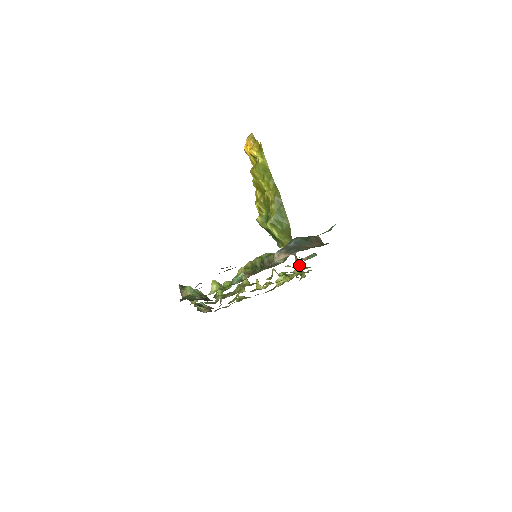
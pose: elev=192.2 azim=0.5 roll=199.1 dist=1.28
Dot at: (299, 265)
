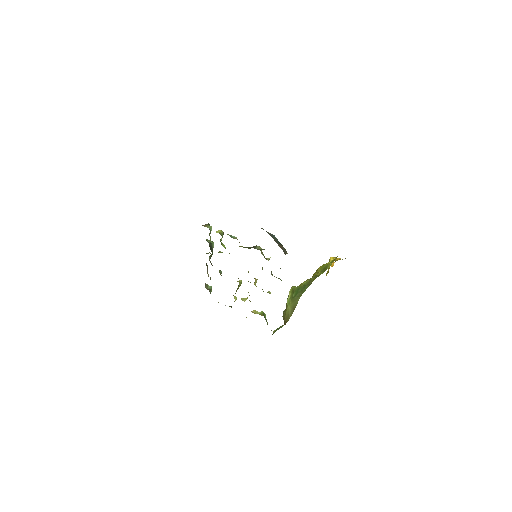
Dot at: (279, 328)
